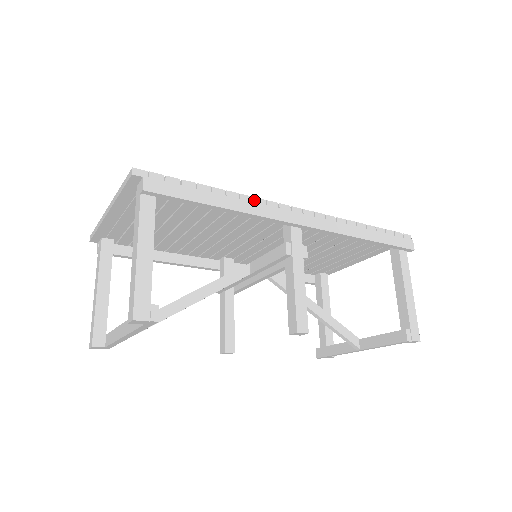
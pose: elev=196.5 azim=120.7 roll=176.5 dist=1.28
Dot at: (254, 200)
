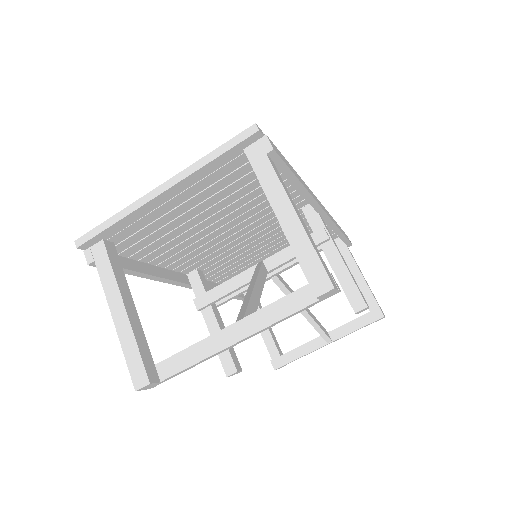
Dot at: occluded
